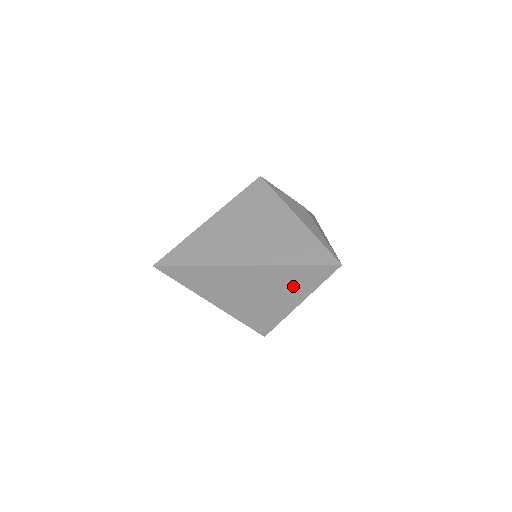
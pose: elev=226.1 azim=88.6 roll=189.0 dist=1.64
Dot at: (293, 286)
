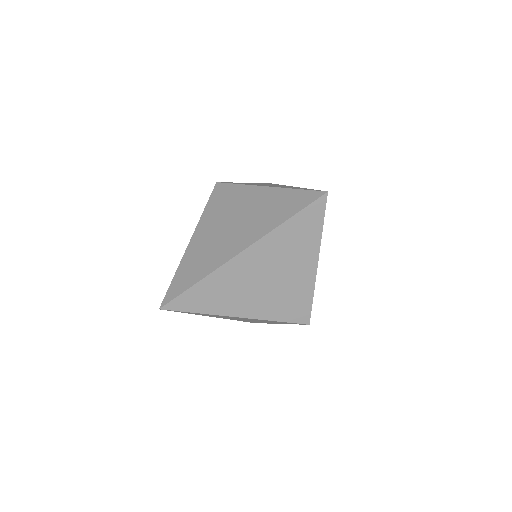
Dot at: (299, 246)
